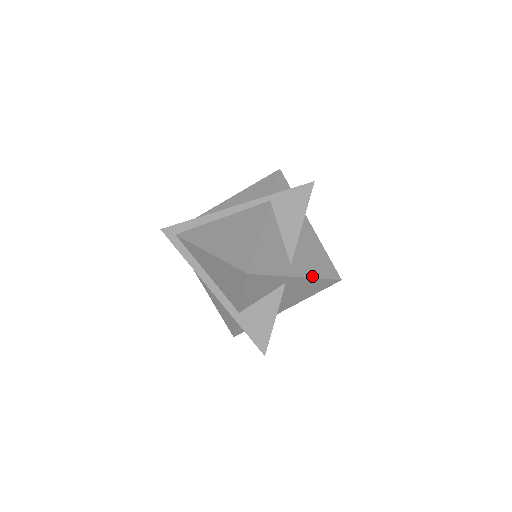
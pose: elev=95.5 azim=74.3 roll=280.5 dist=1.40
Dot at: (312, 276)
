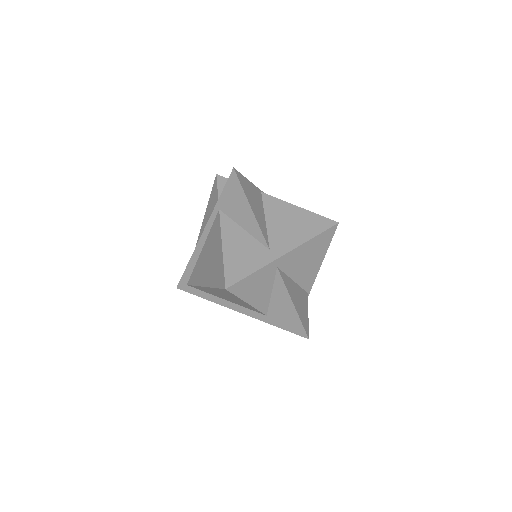
Dot at: (300, 243)
